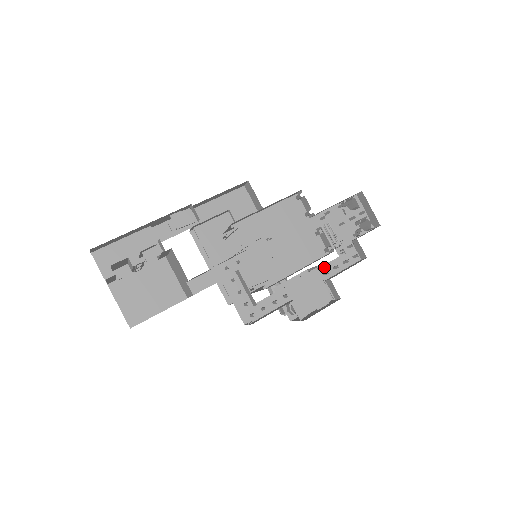
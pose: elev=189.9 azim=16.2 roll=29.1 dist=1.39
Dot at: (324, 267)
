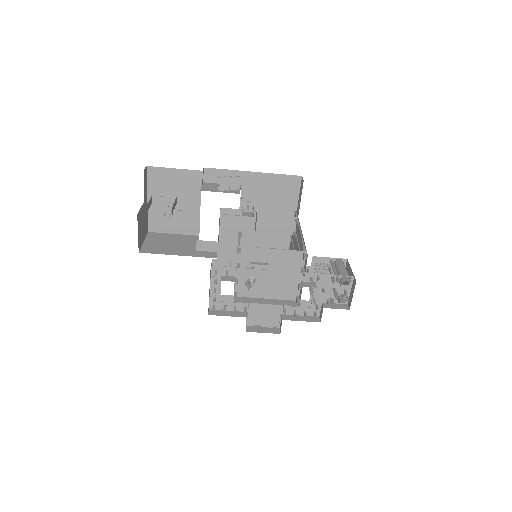
Dot at: (288, 307)
